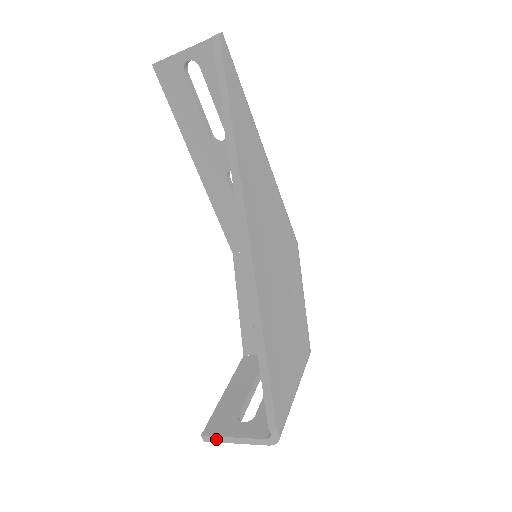
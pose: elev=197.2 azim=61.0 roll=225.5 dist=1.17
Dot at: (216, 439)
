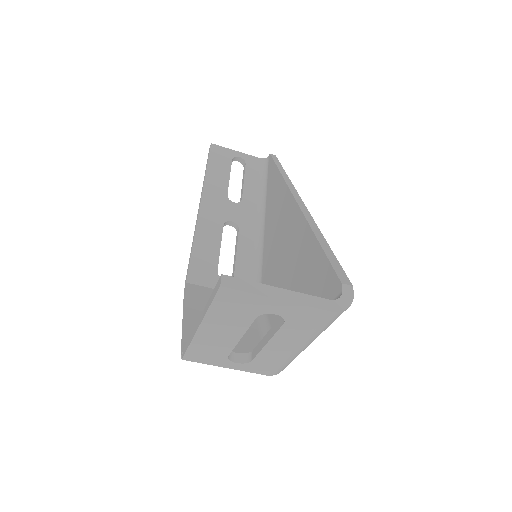
Dot at: (247, 285)
